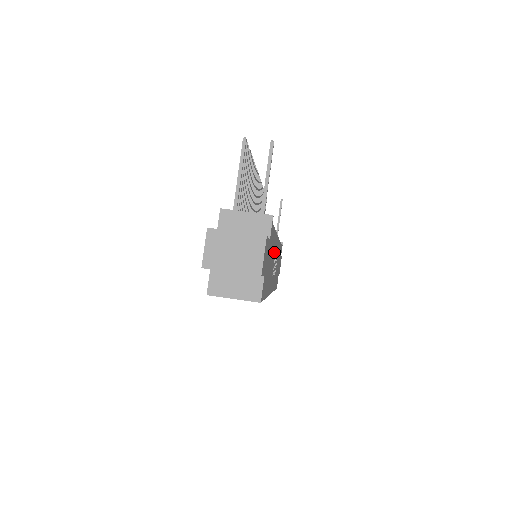
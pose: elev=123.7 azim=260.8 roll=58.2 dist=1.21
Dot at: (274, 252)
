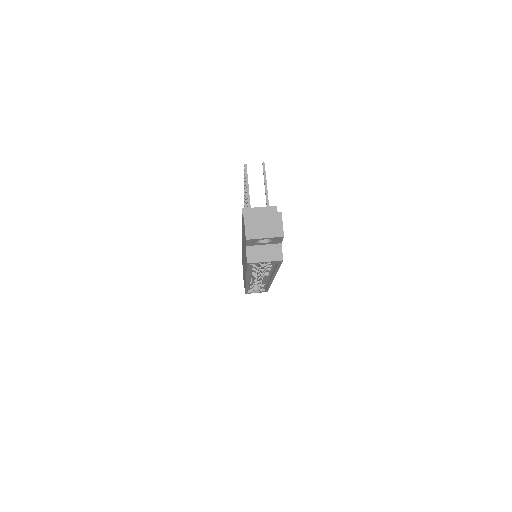
Dot at: occluded
